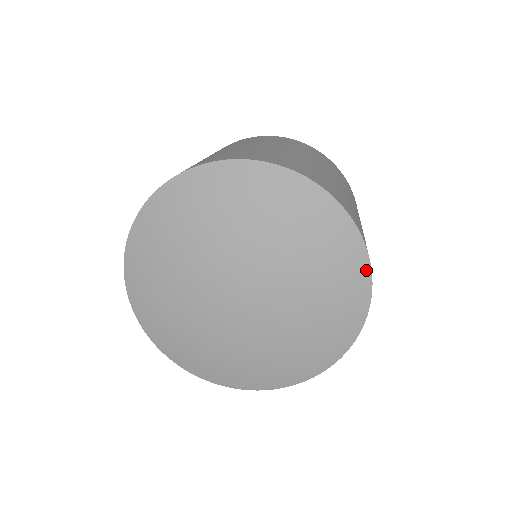
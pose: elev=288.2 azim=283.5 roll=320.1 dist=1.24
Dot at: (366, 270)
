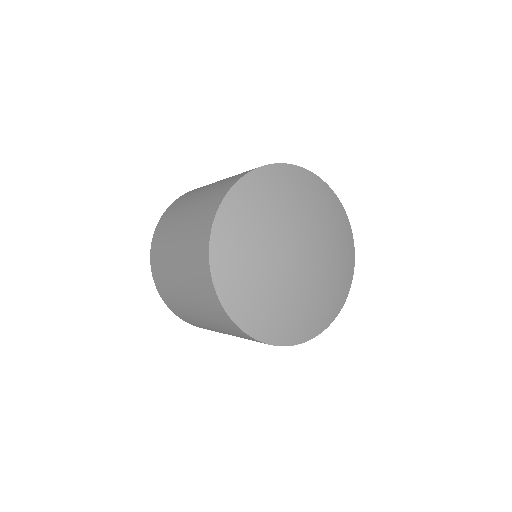
Dot at: (329, 189)
